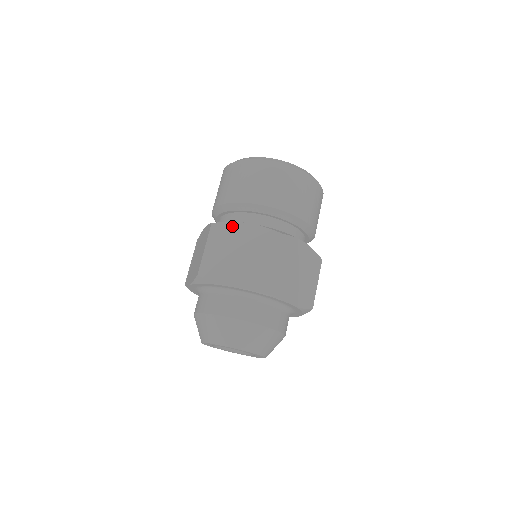
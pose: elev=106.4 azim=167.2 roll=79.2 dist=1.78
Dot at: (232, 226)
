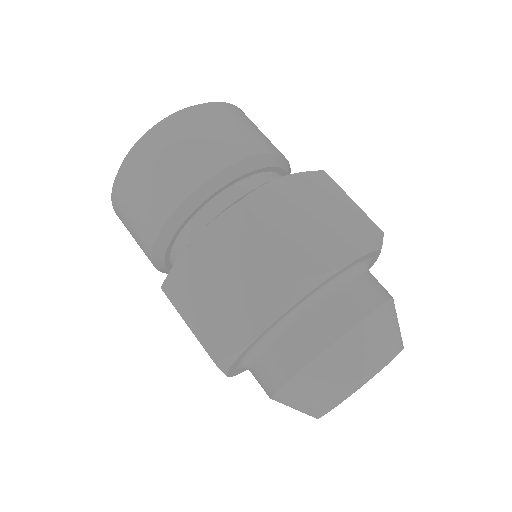
Dot at: (183, 263)
